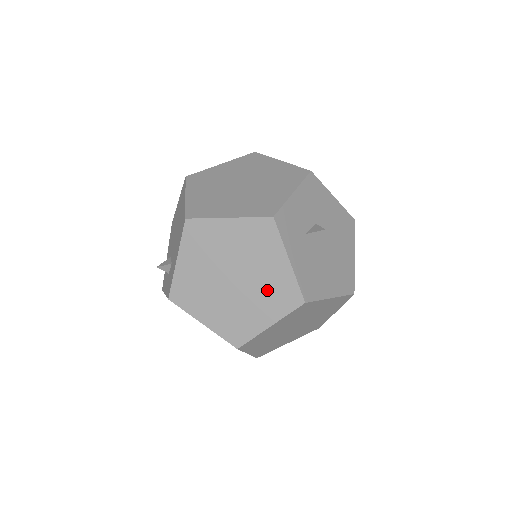
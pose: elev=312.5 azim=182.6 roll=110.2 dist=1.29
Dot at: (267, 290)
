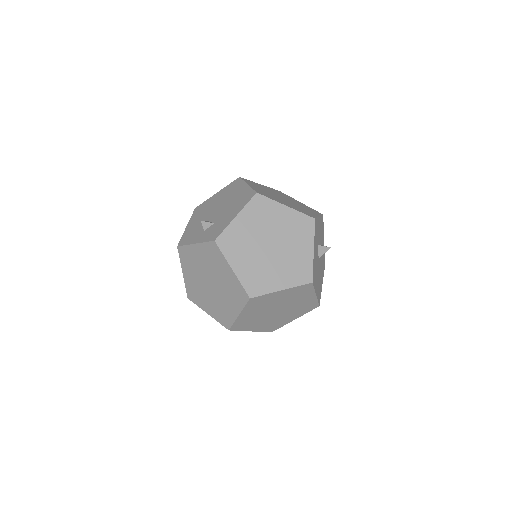
Dot at: (291, 264)
